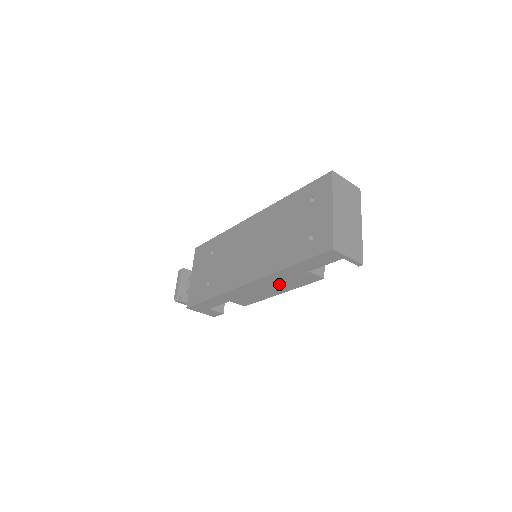
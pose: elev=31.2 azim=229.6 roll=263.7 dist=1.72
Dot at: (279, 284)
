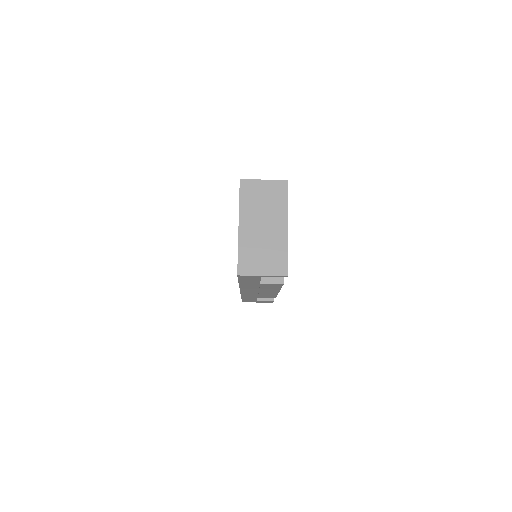
Dot at: (262, 289)
